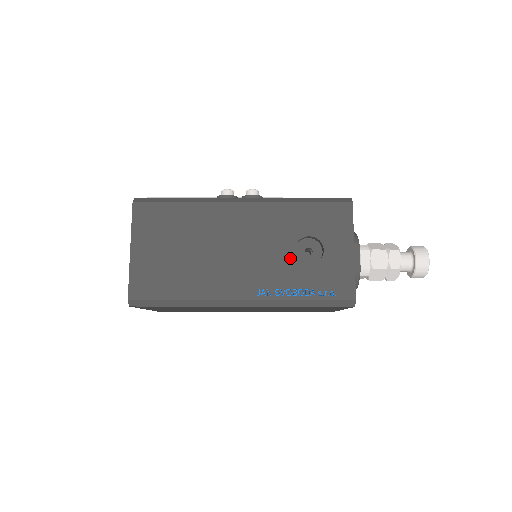
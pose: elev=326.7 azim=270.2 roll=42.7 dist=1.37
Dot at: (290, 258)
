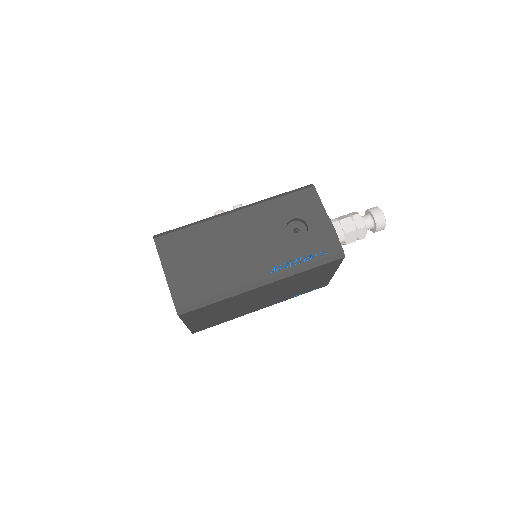
Dot at: (285, 238)
